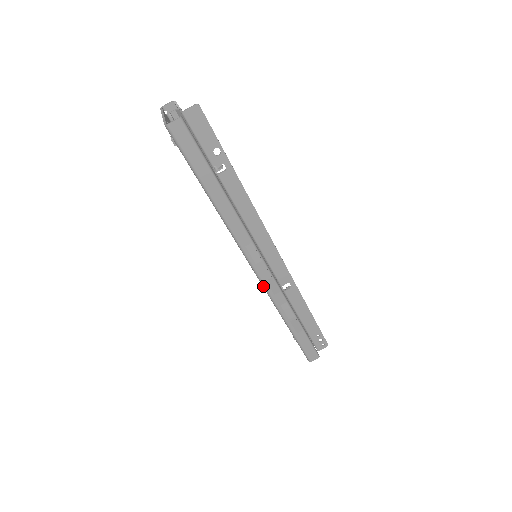
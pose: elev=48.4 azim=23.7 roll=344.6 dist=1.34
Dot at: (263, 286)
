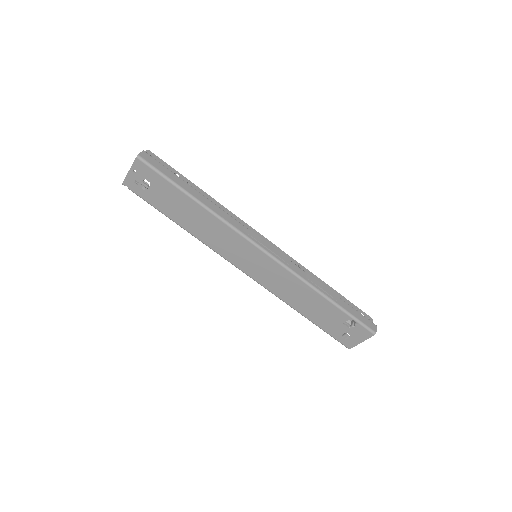
Dot at: (280, 263)
